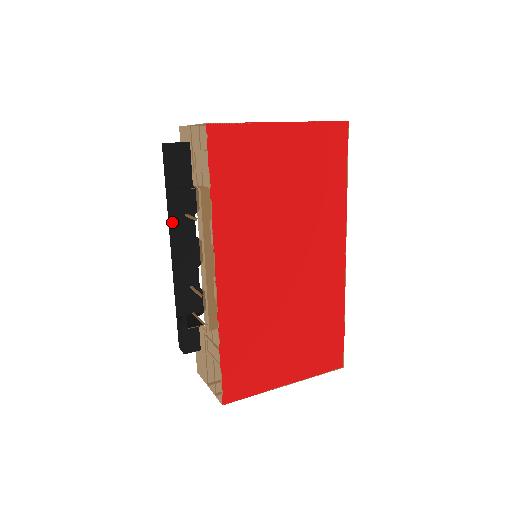
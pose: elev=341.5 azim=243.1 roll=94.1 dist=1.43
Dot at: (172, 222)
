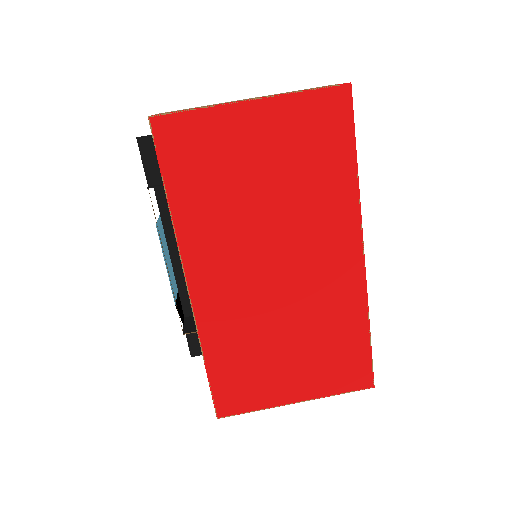
Dot at: (165, 219)
